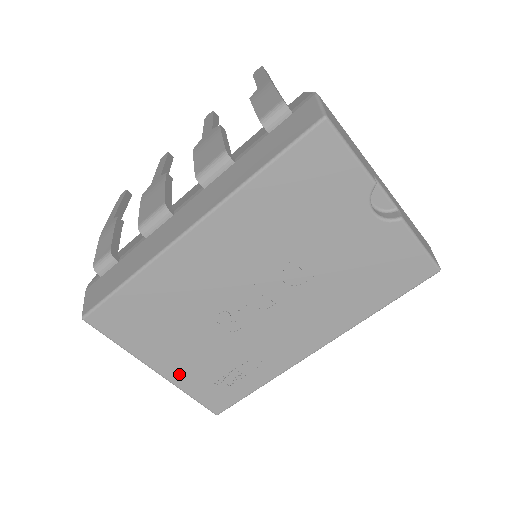
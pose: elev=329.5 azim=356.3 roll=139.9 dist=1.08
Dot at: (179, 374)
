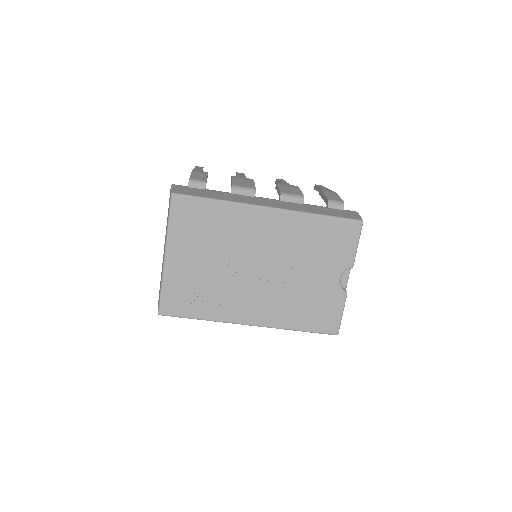
Dot at: (174, 270)
